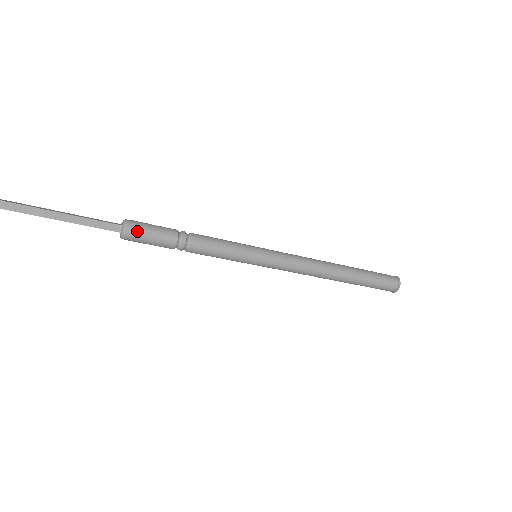
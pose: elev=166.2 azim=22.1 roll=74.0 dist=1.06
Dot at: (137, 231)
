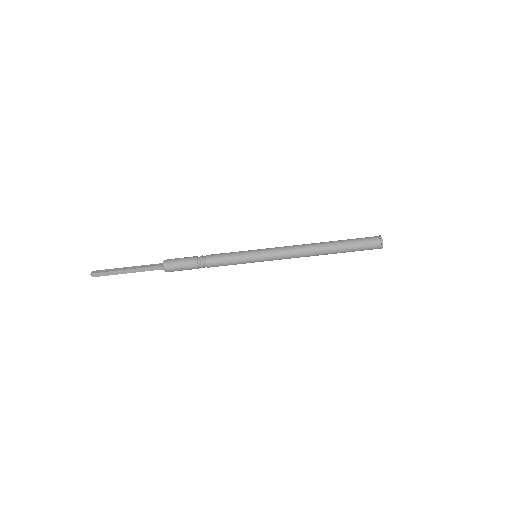
Dot at: (171, 267)
